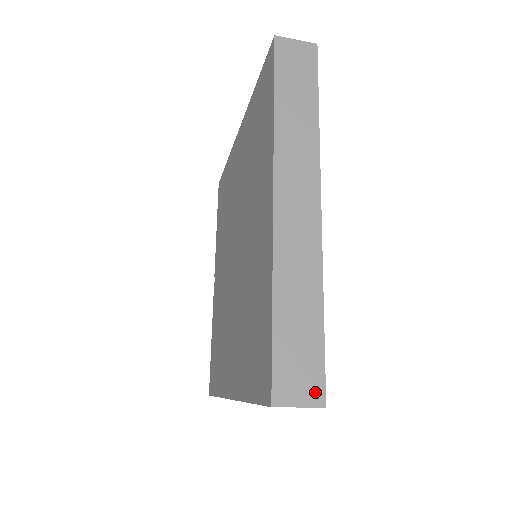
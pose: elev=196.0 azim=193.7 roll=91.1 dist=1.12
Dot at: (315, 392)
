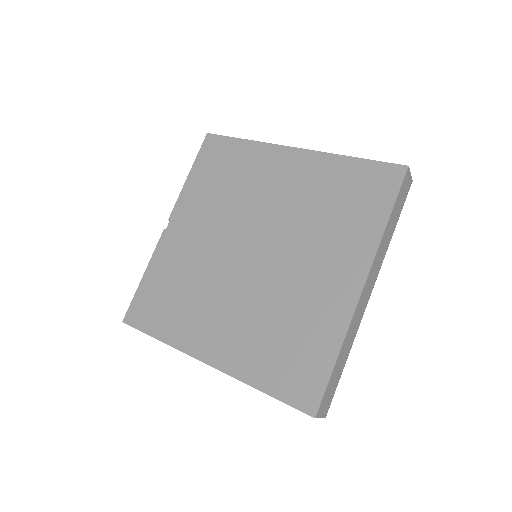
Dot at: (327, 409)
